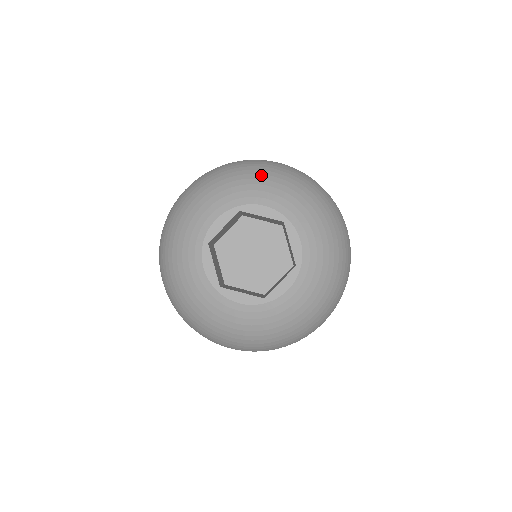
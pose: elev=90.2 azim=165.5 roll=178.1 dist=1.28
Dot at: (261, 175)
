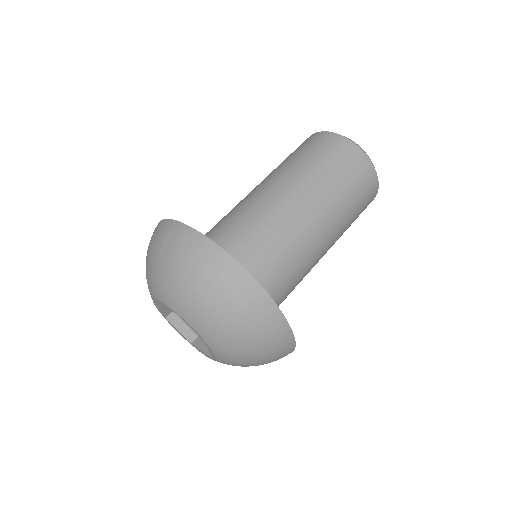
Dot at: (153, 264)
